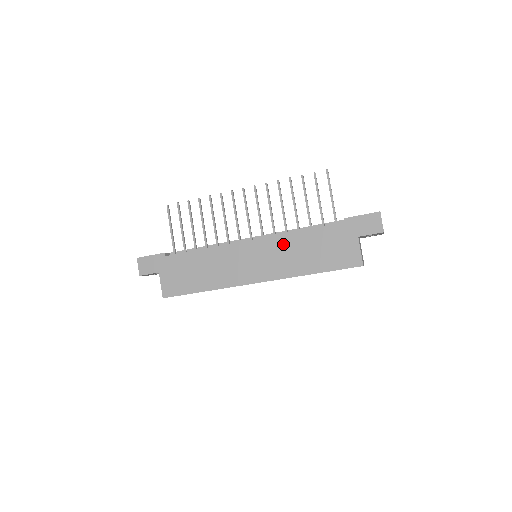
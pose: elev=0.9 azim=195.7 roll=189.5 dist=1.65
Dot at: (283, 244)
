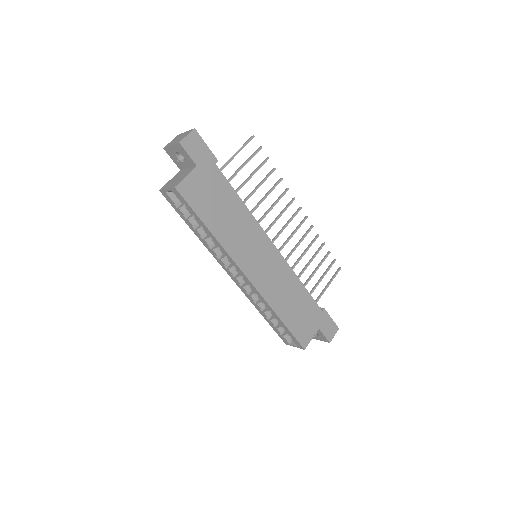
Dot at: (287, 276)
